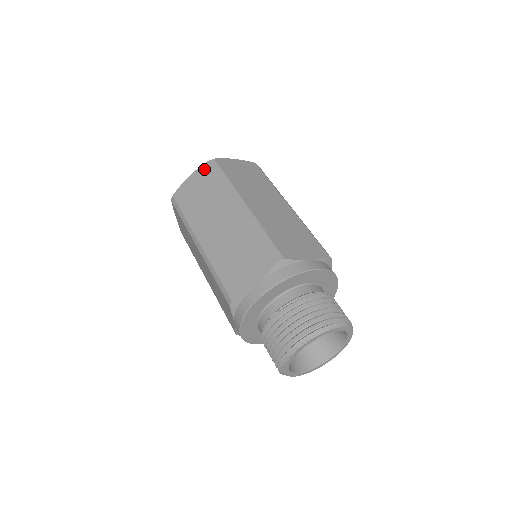
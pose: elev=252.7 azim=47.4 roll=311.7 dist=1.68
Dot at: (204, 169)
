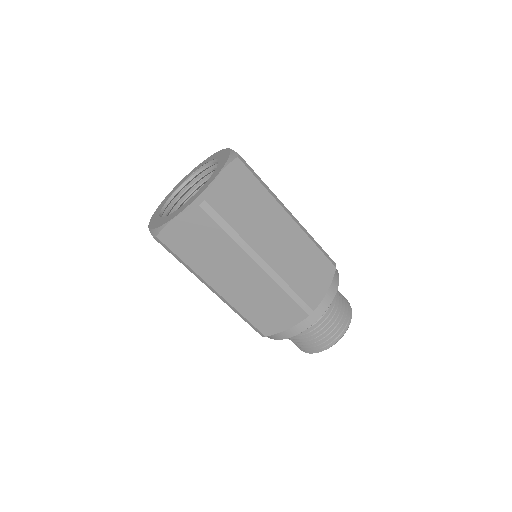
Dot at: (195, 215)
